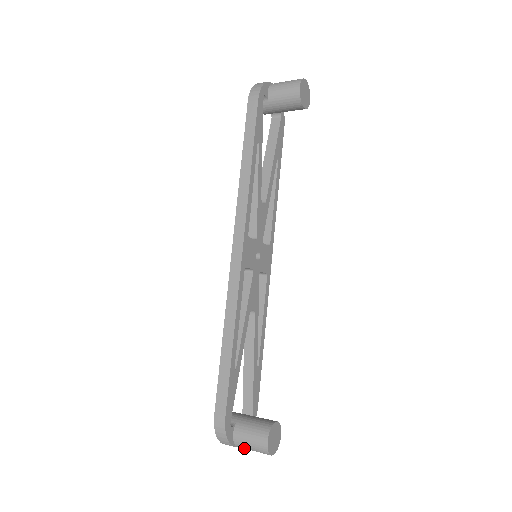
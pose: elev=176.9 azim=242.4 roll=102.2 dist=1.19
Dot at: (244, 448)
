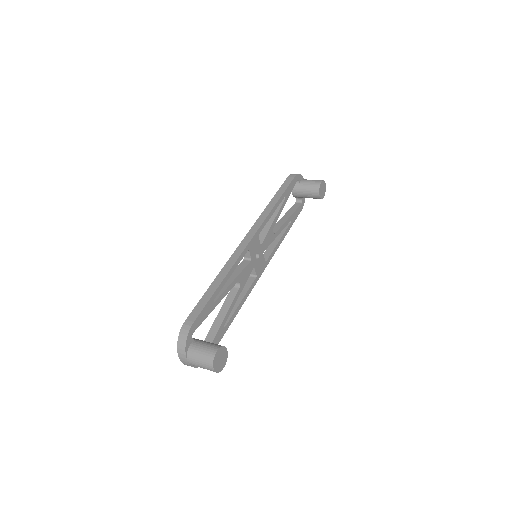
Dot at: (193, 360)
